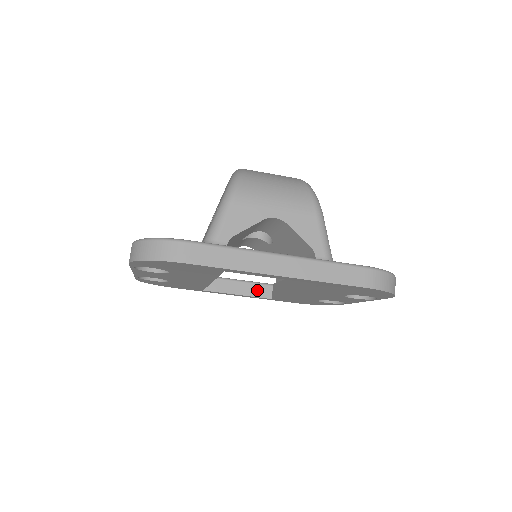
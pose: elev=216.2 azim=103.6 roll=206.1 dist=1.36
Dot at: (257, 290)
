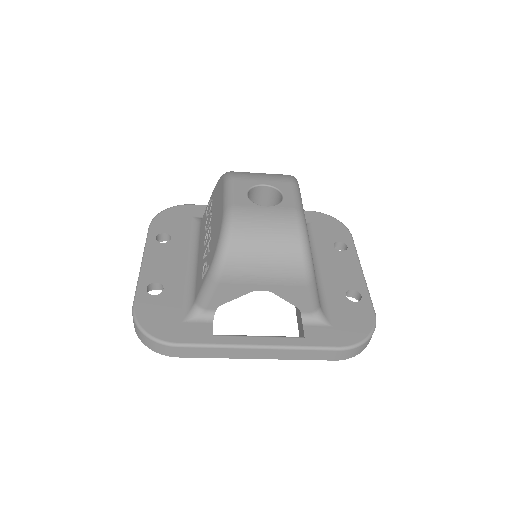
Dot at: occluded
